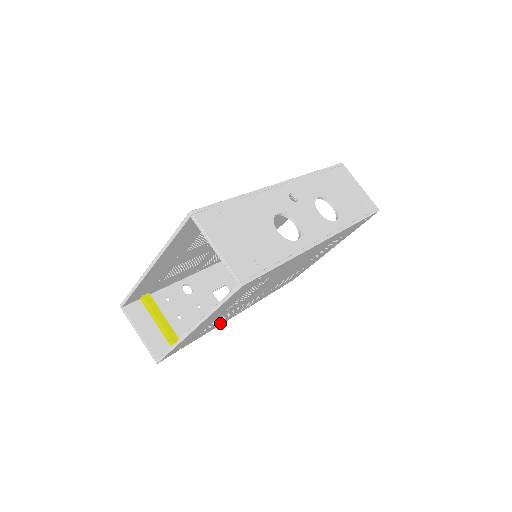
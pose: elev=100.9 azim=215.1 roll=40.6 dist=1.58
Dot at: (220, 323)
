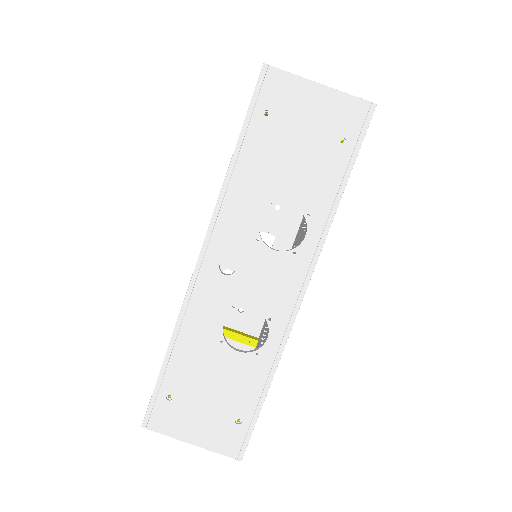
Dot at: occluded
